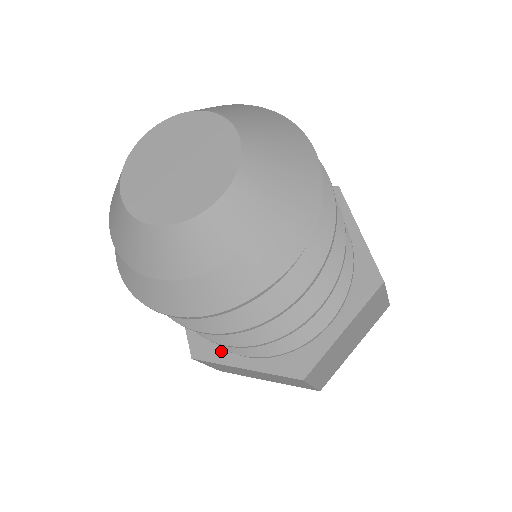
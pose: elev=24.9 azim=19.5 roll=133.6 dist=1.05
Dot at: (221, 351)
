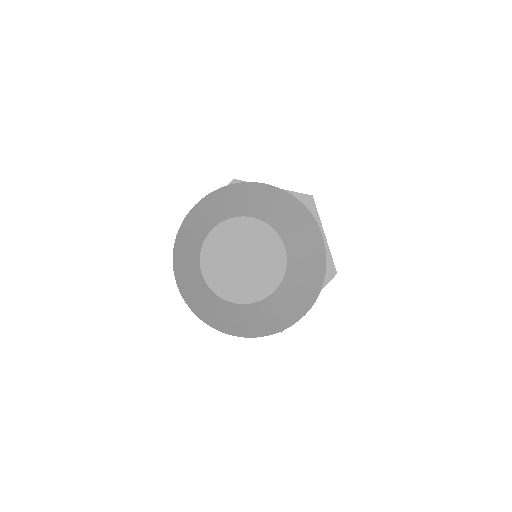
Dot at: occluded
